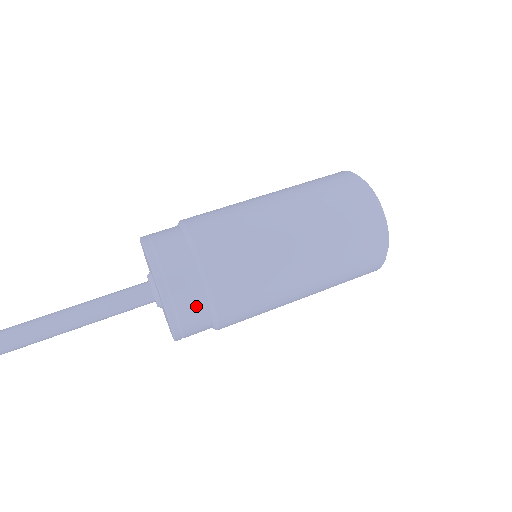
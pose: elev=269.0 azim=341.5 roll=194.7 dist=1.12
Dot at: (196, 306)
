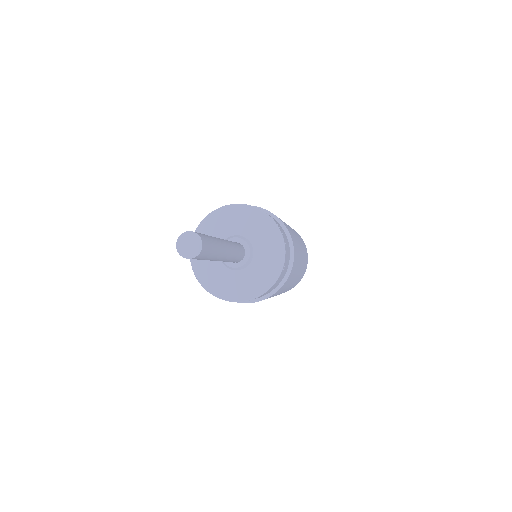
Dot at: (279, 225)
